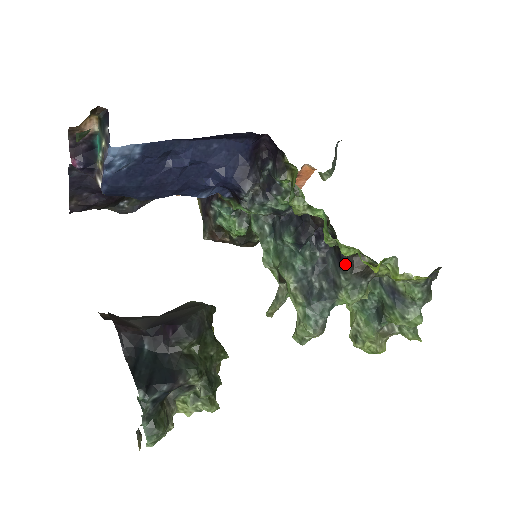
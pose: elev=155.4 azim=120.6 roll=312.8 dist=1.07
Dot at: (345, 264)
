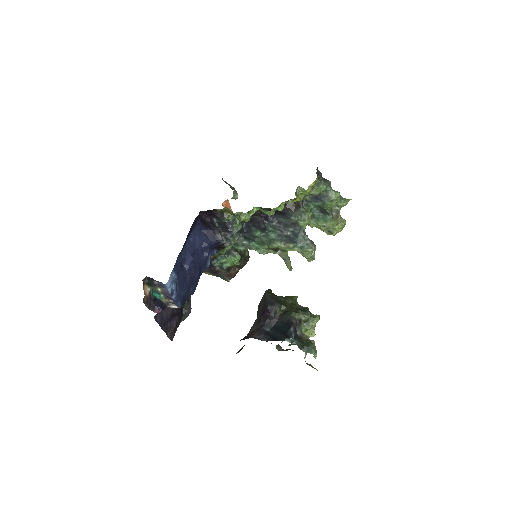
Dot at: (287, 213)
